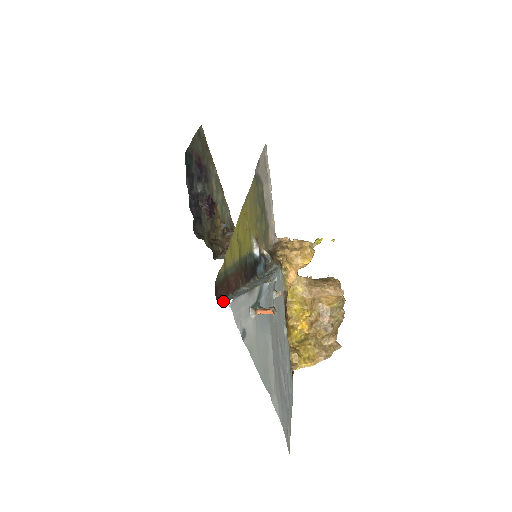
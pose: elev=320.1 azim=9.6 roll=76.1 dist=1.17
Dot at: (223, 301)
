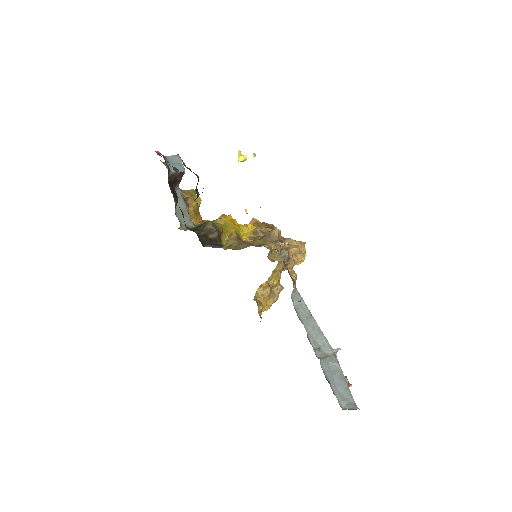
Dot at: (338, 401)
